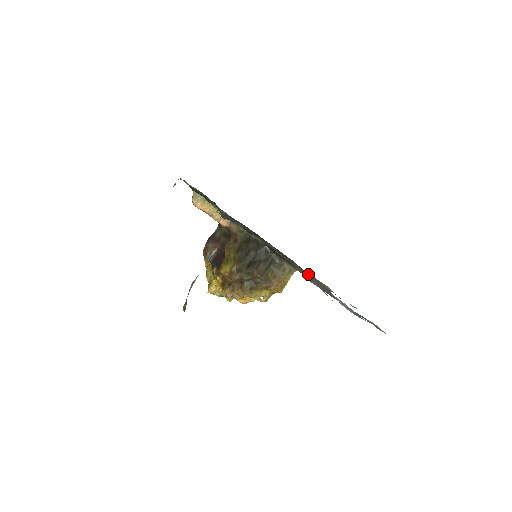
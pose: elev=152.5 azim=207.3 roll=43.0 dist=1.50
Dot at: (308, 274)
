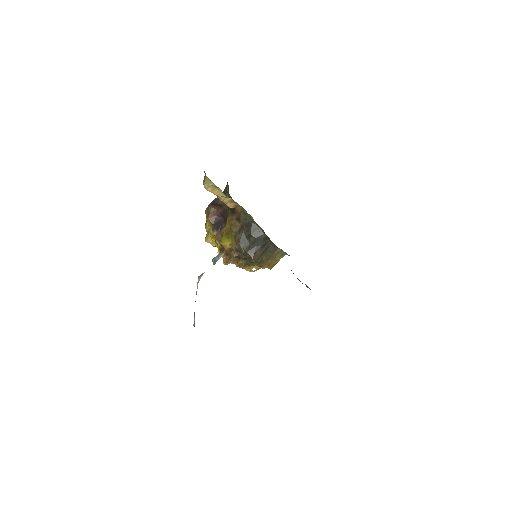
Dot at: occluded
